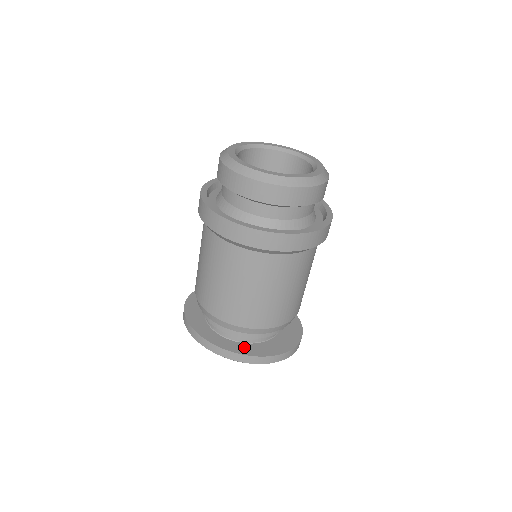
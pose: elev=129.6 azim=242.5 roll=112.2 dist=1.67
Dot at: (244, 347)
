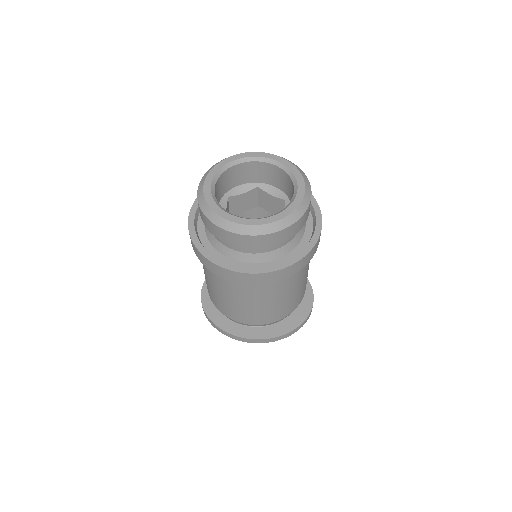
Dot at: (274, 329)
